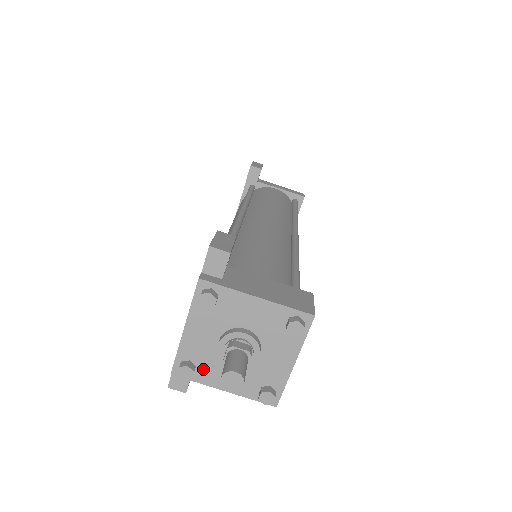
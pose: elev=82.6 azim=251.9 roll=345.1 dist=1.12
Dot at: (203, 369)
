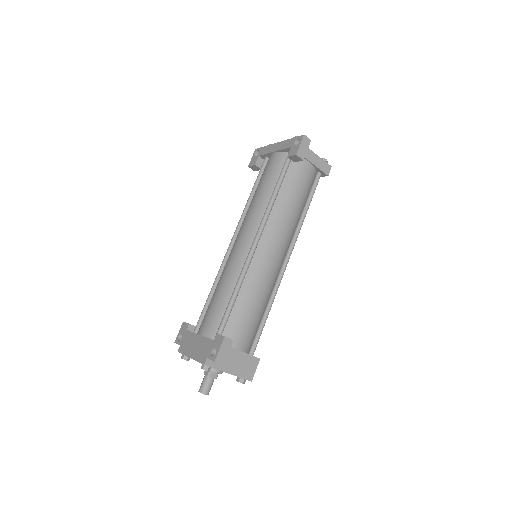
Dot at: occluded
